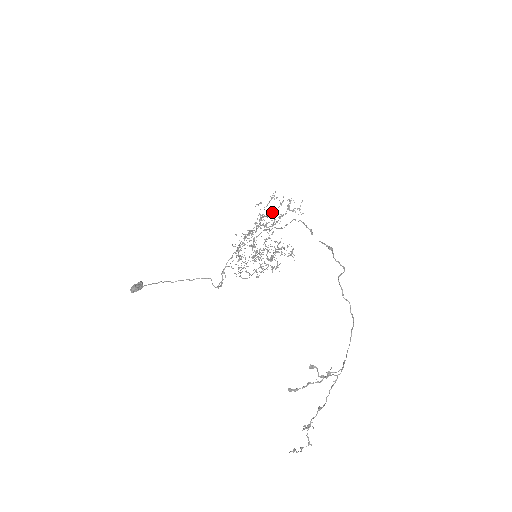
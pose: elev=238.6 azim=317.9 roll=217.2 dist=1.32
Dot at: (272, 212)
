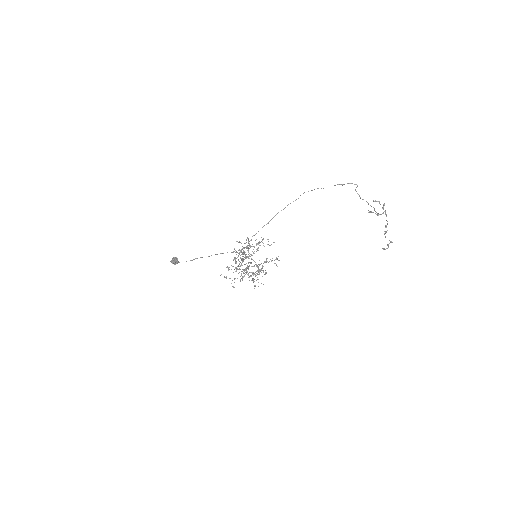
Dot at: (245, 252)
